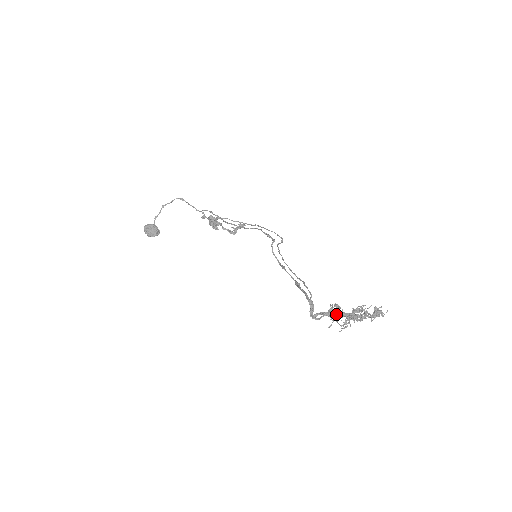
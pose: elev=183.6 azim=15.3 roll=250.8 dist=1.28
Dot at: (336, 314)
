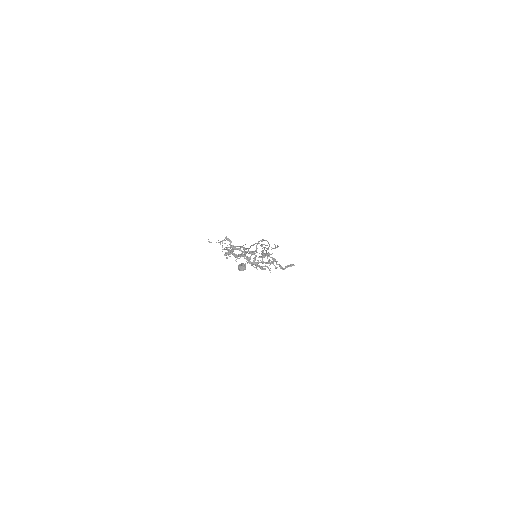
Dot at: (238, 255)
